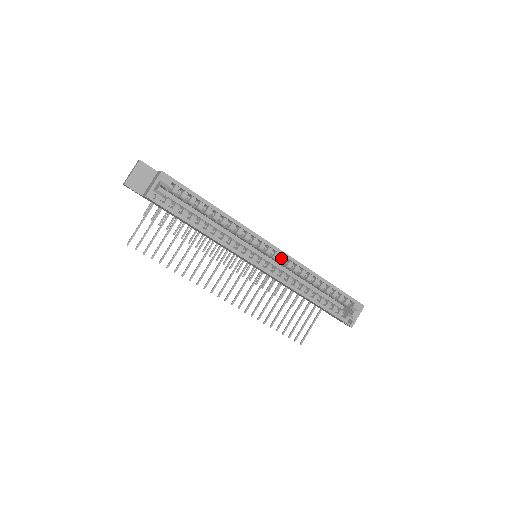
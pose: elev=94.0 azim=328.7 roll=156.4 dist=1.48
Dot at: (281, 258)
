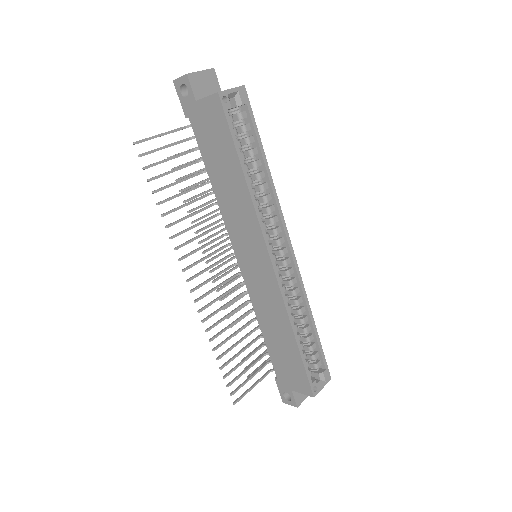
Dot at: (289, 268)
